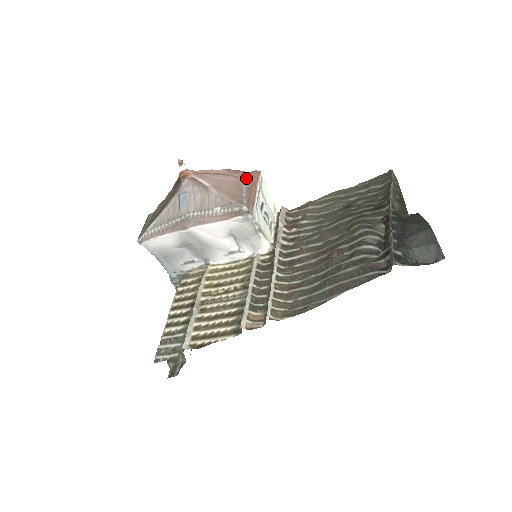
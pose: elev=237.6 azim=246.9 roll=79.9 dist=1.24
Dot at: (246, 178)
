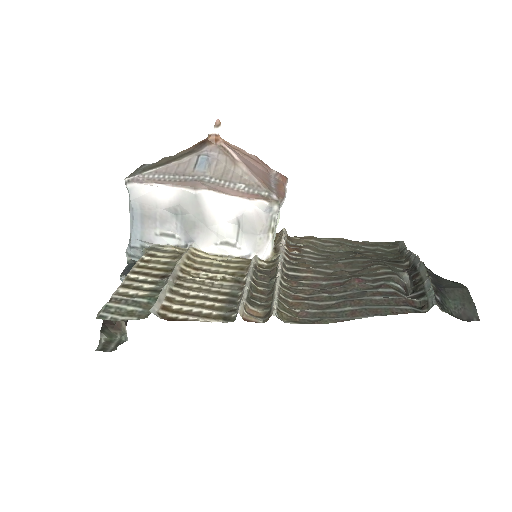
Dot at: (275, 175)
